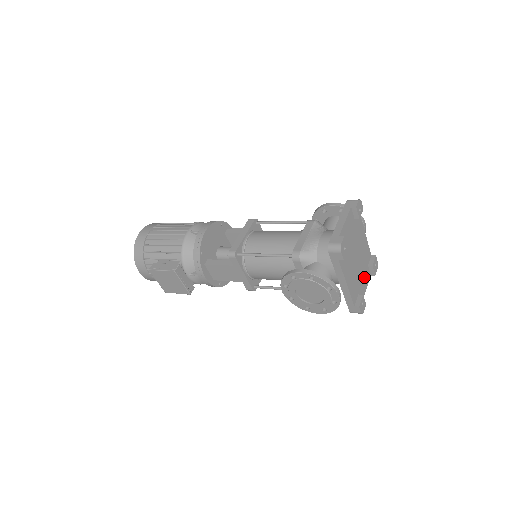
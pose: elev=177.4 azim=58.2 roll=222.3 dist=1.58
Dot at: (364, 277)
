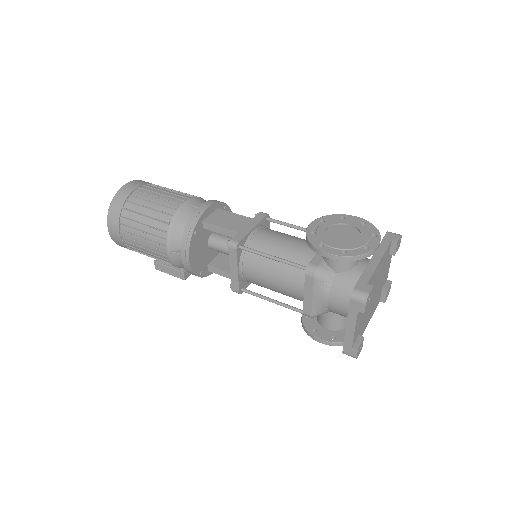
Dot at: (386, 268)
